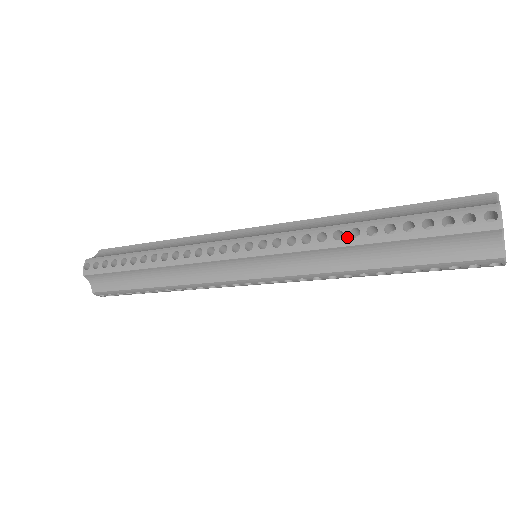
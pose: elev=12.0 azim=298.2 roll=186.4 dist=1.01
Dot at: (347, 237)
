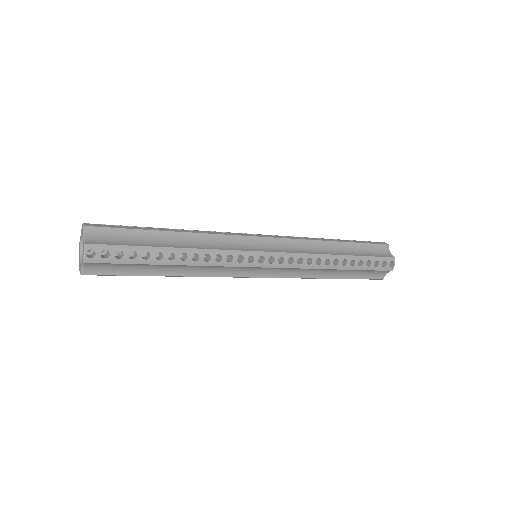
Dot at: (332, 264)
